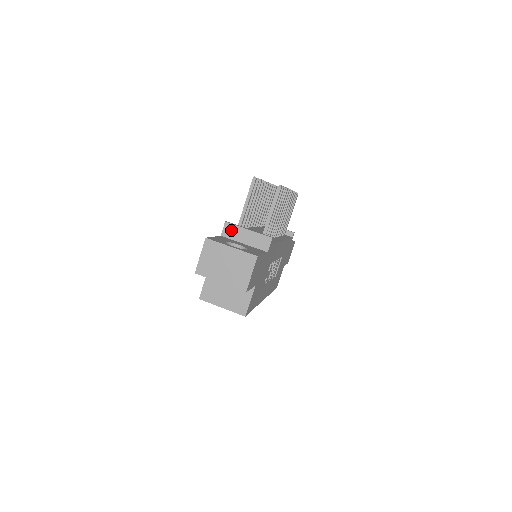
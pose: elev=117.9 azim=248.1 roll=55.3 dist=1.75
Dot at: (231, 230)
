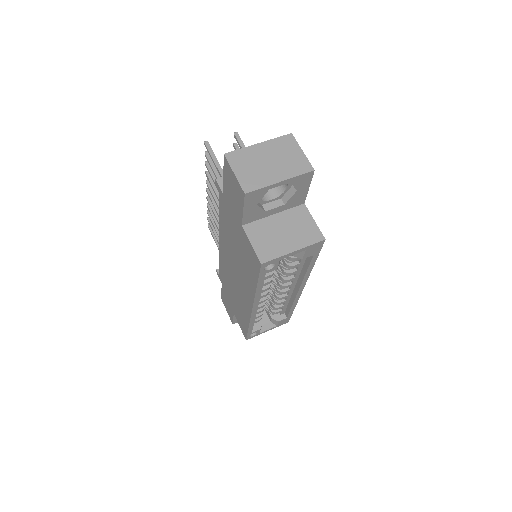
Dot at: occluded
